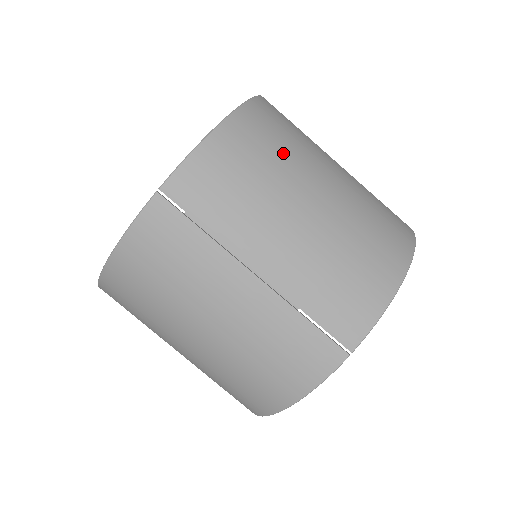
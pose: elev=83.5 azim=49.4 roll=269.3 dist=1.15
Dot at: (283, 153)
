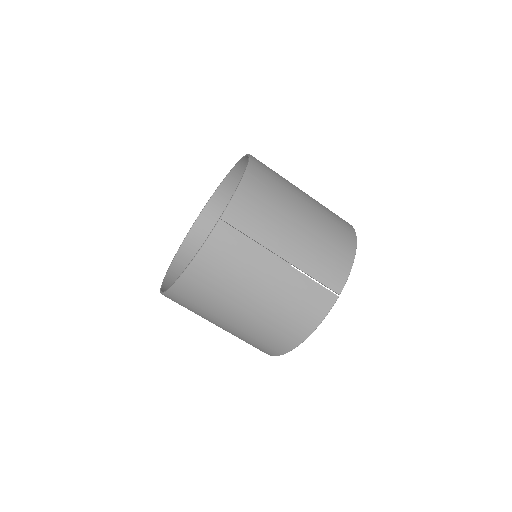
Dot at: (279, 188)
